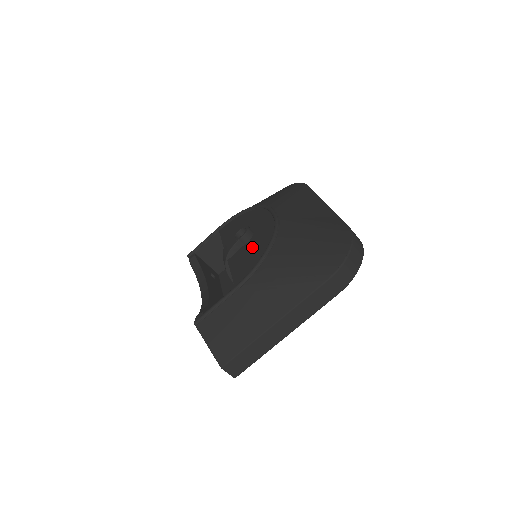
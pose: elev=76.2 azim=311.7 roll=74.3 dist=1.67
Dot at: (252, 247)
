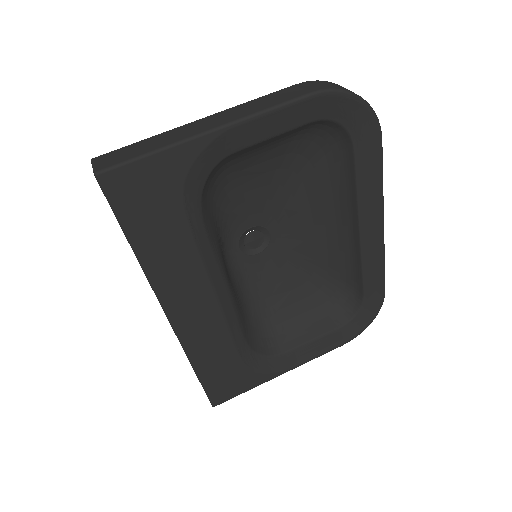
Dot at: occluded
